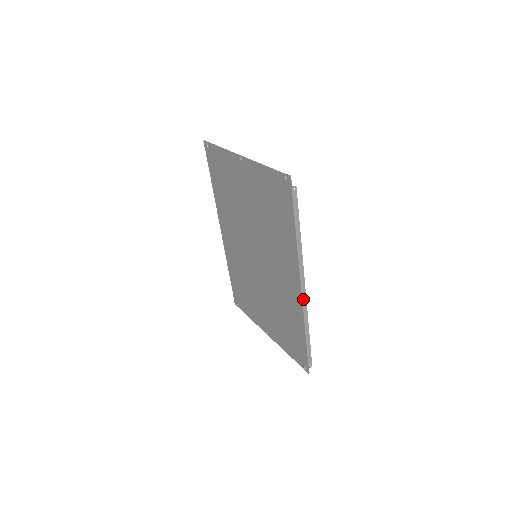
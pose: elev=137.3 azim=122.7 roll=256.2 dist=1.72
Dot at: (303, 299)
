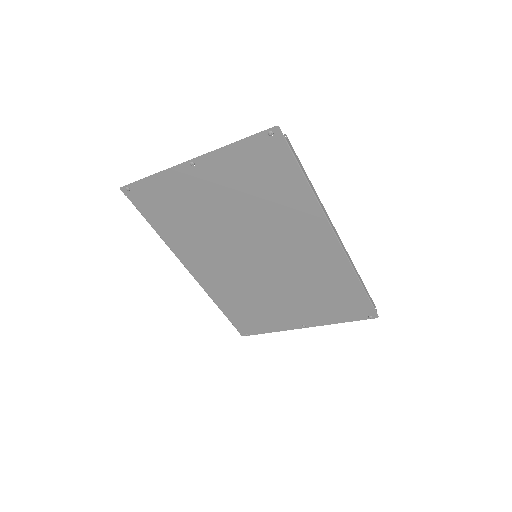
Dot at: (342, 246)
